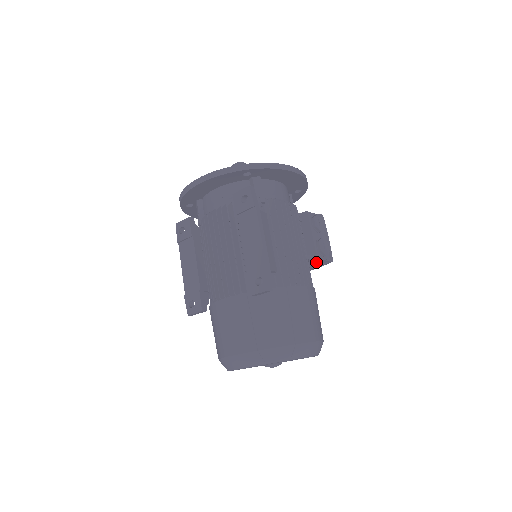
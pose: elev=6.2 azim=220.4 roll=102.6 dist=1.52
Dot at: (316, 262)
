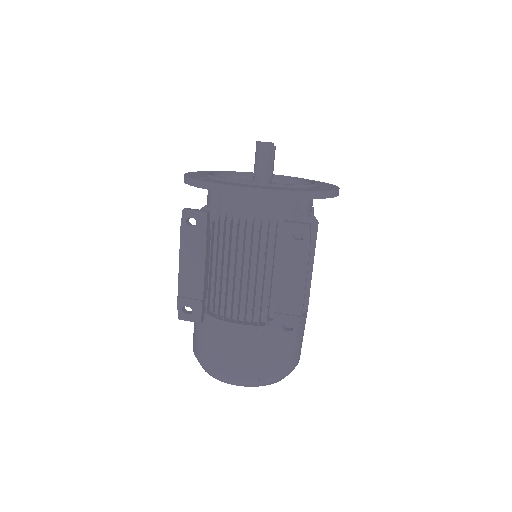
Dot at: occluded
